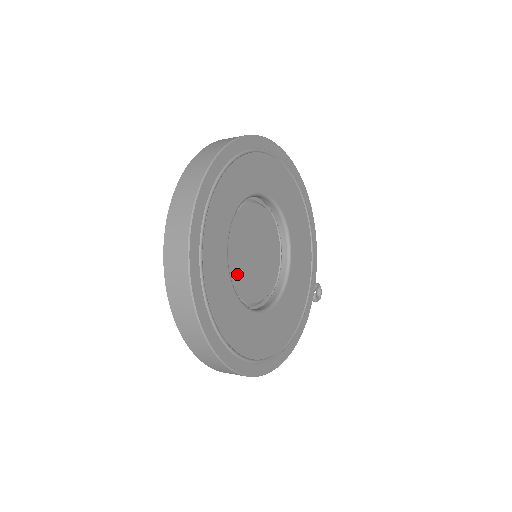
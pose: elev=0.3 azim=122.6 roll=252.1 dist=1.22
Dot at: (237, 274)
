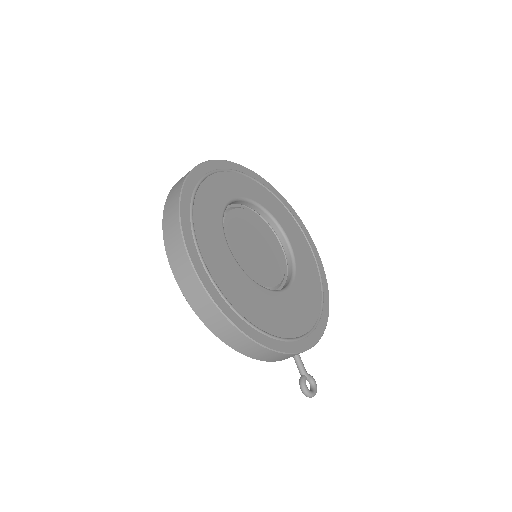
Dot at: (232, 228)
